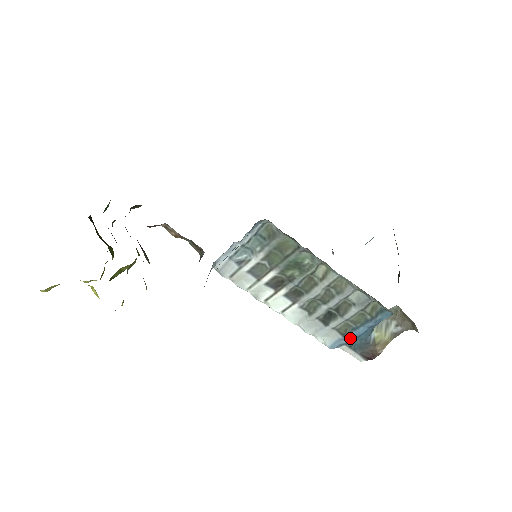
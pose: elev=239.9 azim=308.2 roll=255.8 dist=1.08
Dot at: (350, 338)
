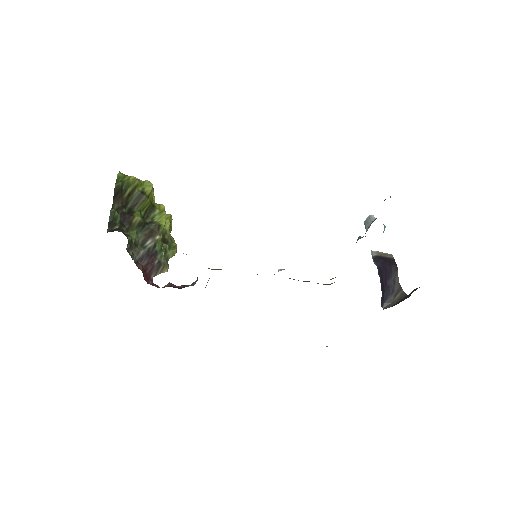
Dot at: occluded
